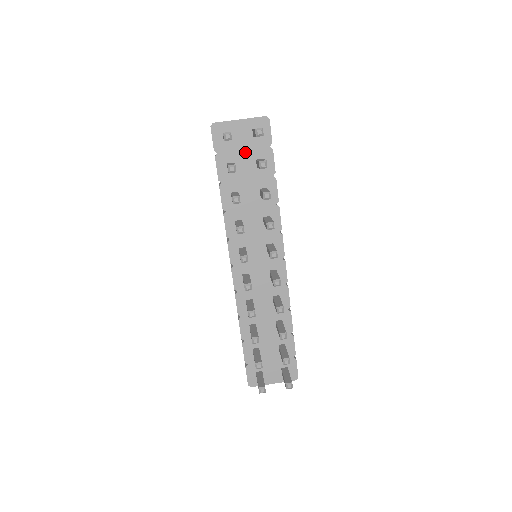
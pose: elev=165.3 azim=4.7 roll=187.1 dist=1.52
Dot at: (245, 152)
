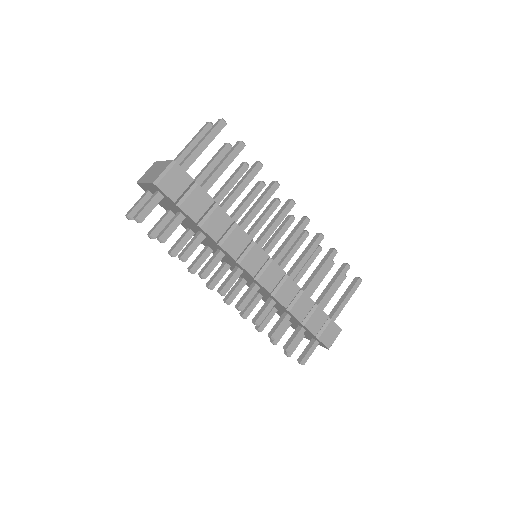
Dot at: (168, 205)
